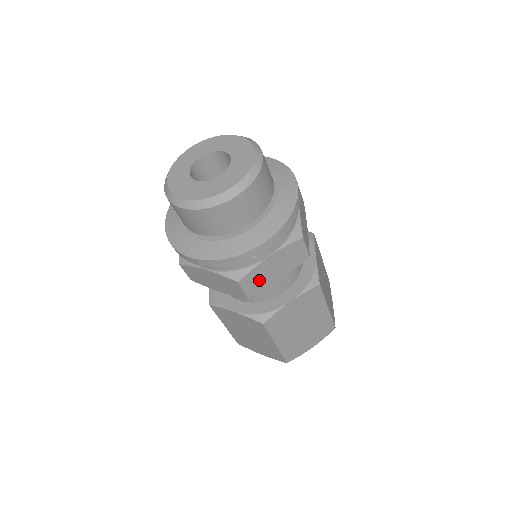
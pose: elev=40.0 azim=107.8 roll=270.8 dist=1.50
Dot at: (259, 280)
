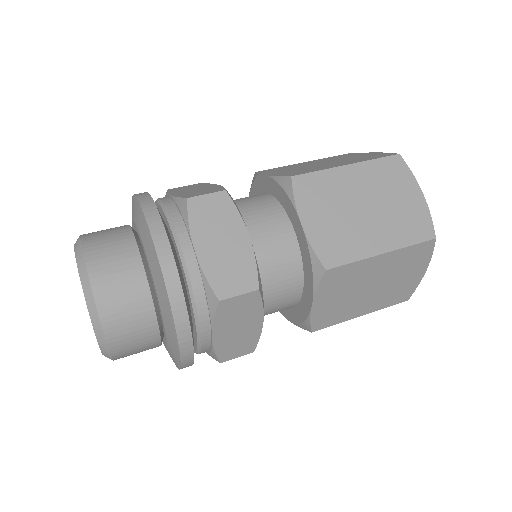
Dot at: (239, 343)
